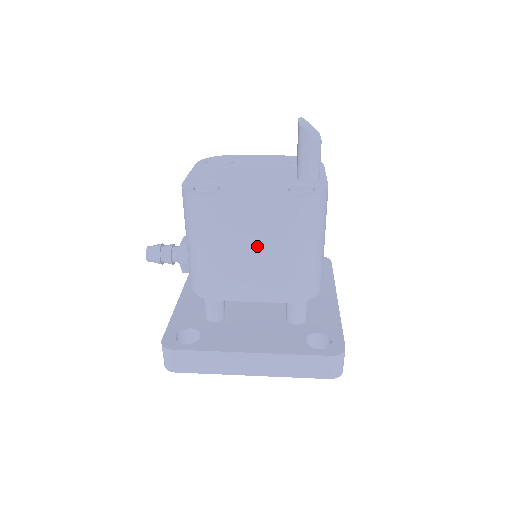
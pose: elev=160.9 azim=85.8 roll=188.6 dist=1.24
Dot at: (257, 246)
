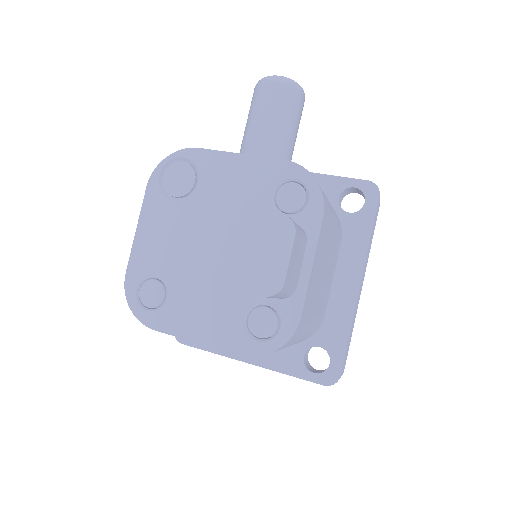
Dot at: occluded
